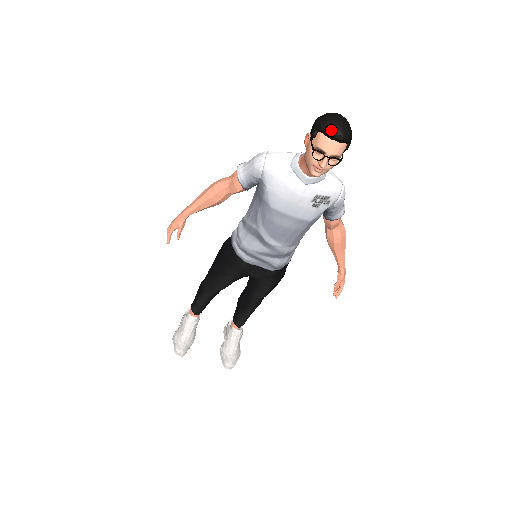
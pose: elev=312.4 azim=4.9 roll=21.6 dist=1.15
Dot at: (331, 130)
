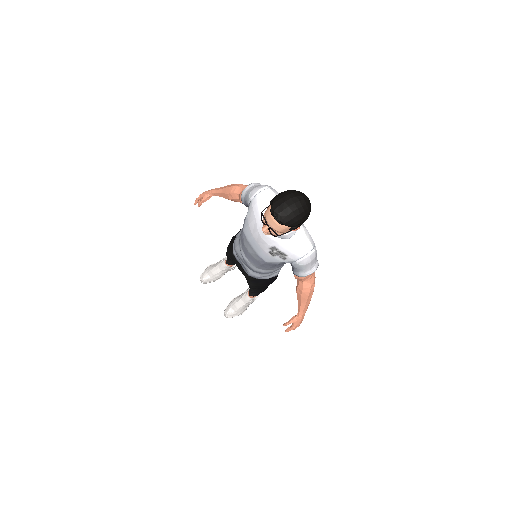
Dot at: (273, 208)
